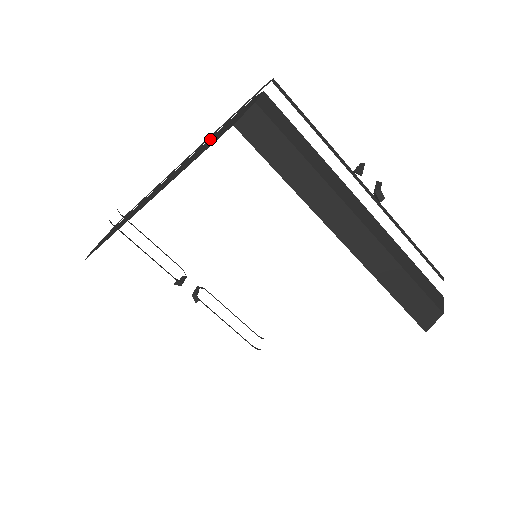
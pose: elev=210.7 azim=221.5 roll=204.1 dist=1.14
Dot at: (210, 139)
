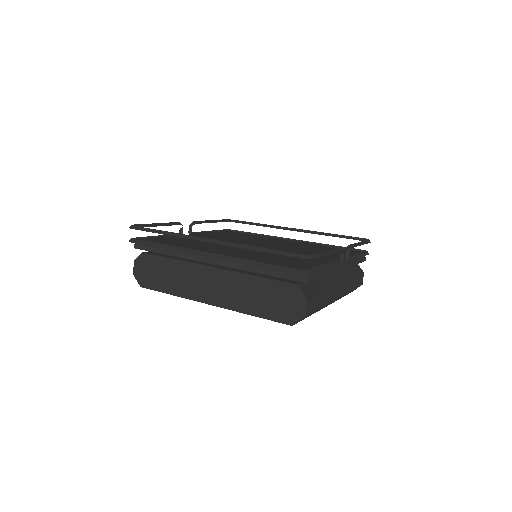
Dot at: (257, 285)
